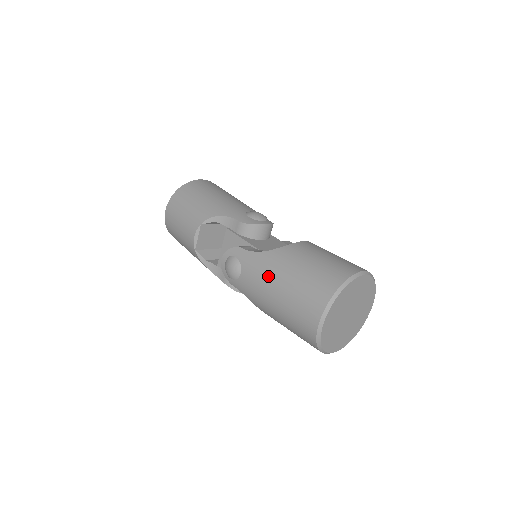
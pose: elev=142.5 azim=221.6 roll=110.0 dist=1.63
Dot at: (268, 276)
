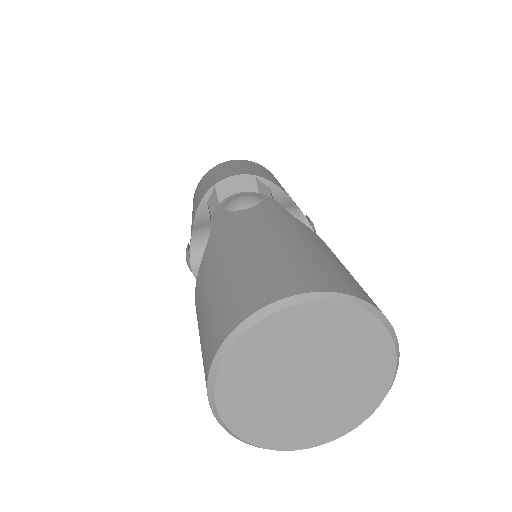
Dot at: (280, 227)
